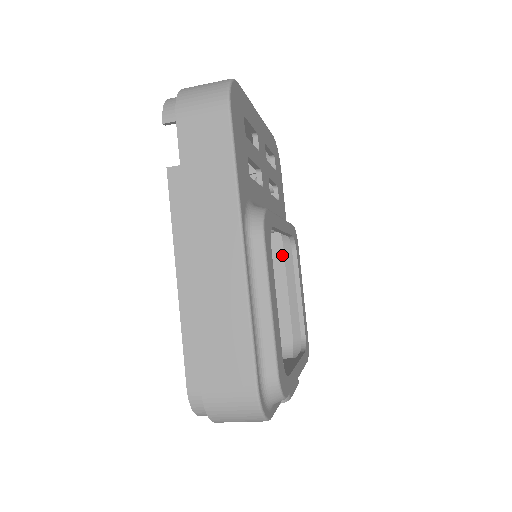
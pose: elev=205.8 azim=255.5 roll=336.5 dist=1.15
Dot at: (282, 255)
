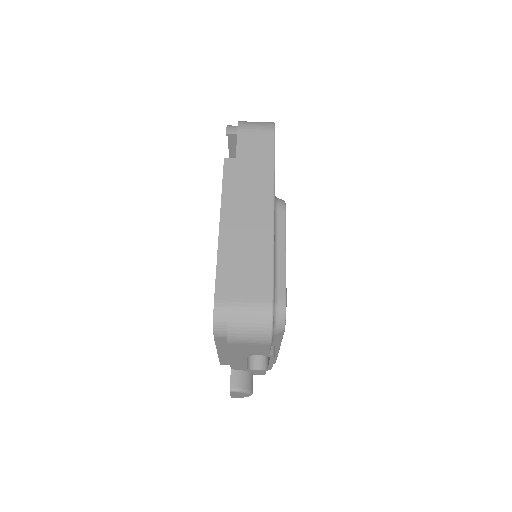
Dot at: occluded
